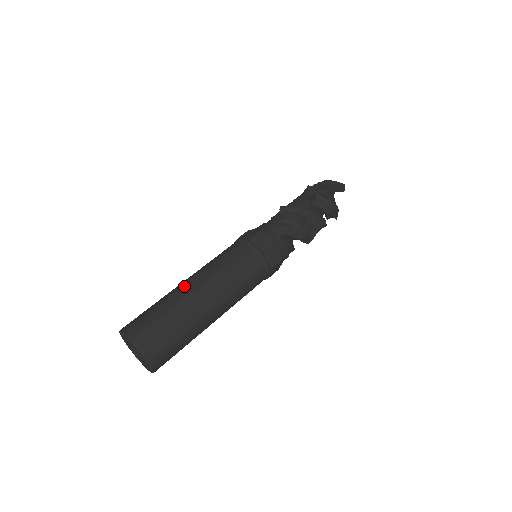
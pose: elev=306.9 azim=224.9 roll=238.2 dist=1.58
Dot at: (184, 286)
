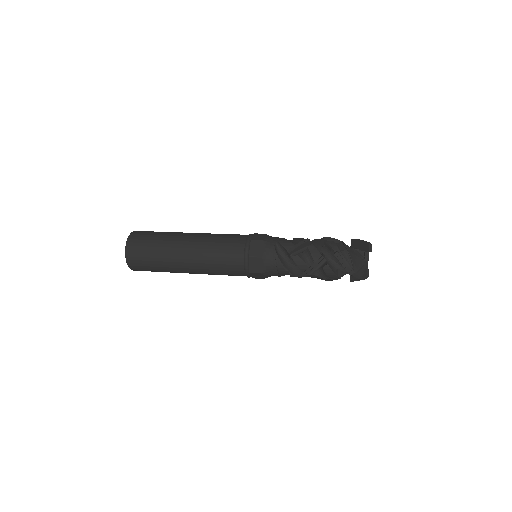
Dot at: occluded
